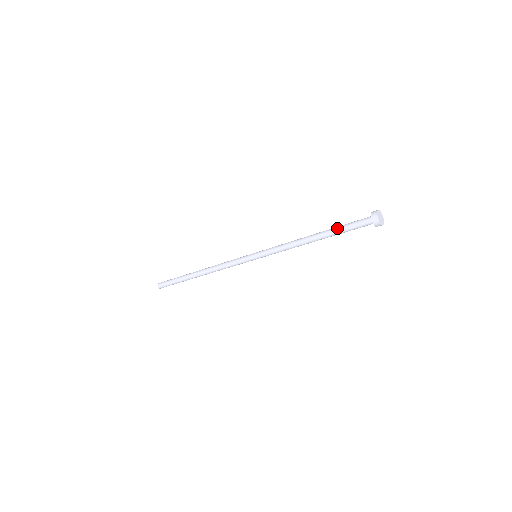
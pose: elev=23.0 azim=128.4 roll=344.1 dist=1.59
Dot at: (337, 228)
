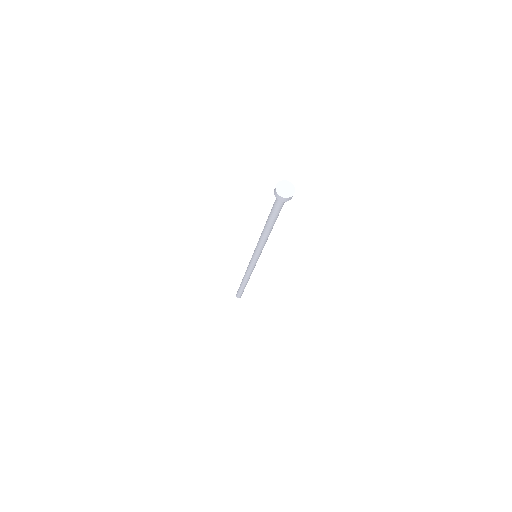
Dot at: (270, 216)
